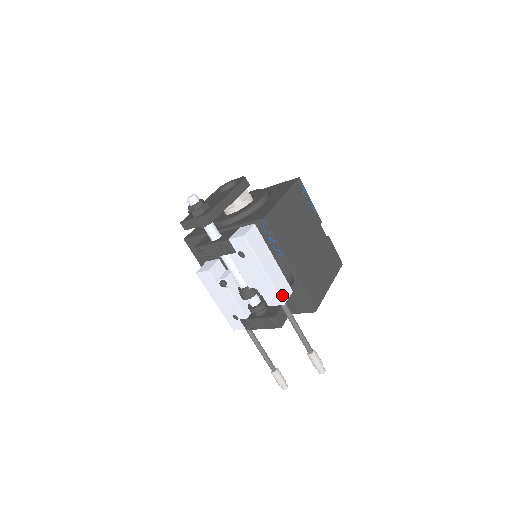
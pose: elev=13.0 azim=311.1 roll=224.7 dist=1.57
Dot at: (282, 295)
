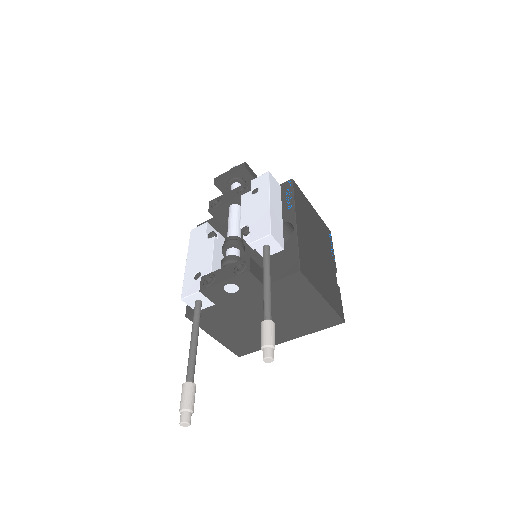
Dot at: (273, 230)
